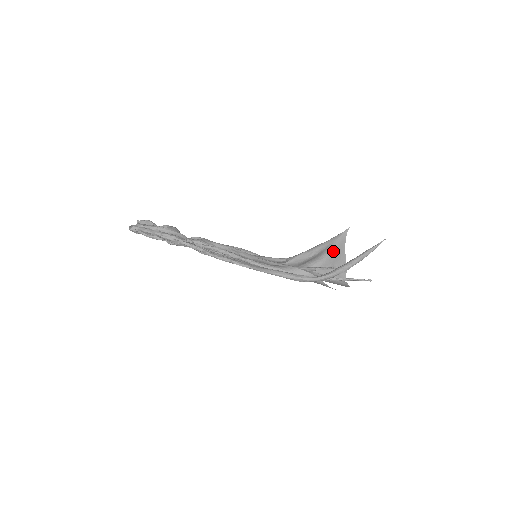
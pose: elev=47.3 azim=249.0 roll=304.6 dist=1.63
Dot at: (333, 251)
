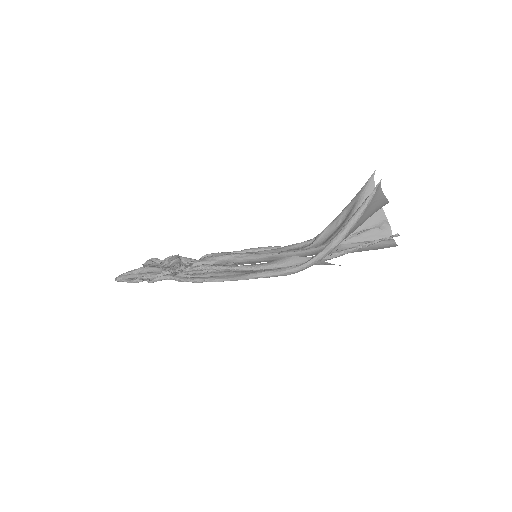
Dot at: occluded
